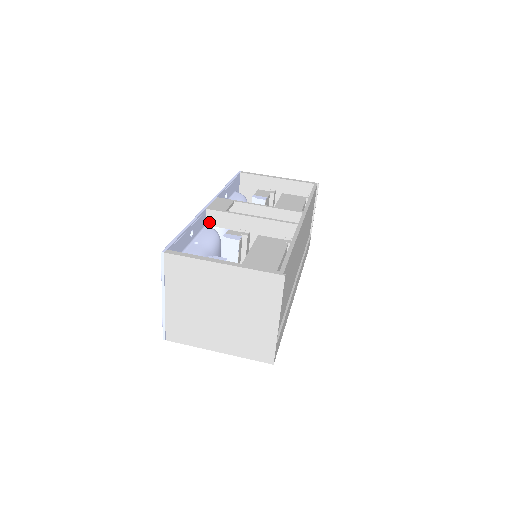
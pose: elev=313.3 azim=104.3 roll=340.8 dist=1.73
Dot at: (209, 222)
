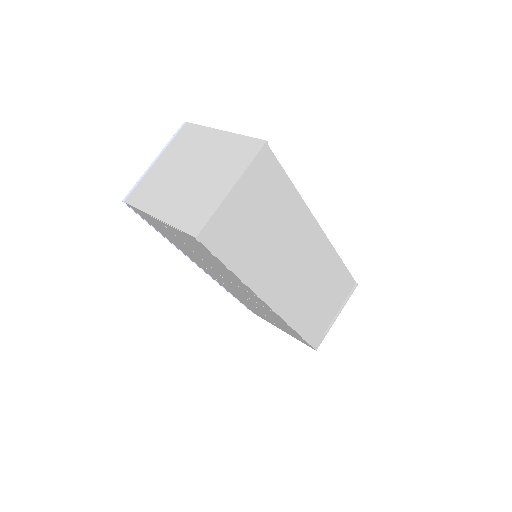
Dot at: occluded
